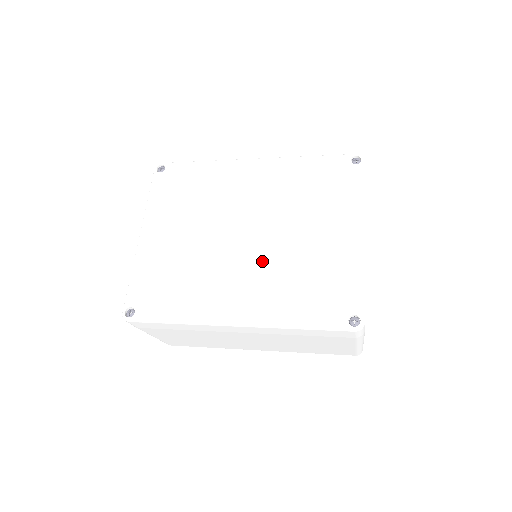
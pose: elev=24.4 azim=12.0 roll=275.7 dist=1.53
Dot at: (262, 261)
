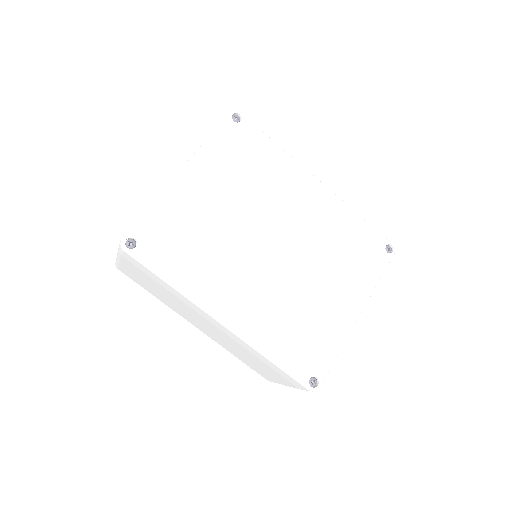
Dot at: (275, 281)
